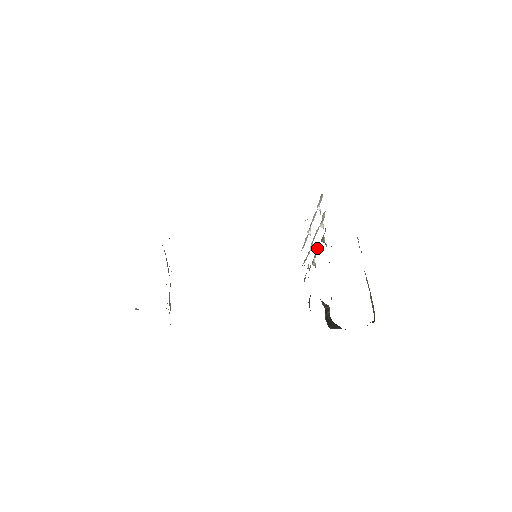
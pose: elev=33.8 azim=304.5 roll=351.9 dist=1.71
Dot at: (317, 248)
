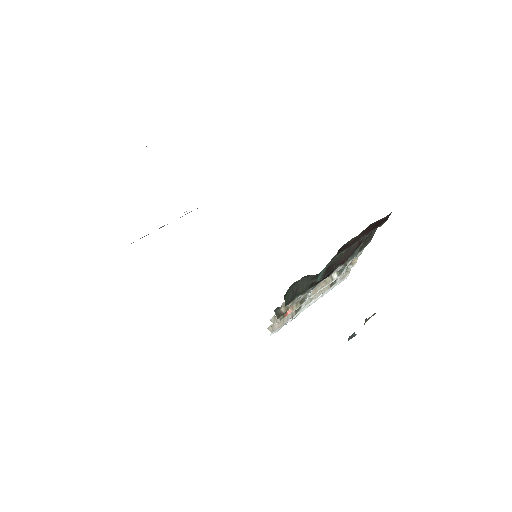
Dot at: occluded
